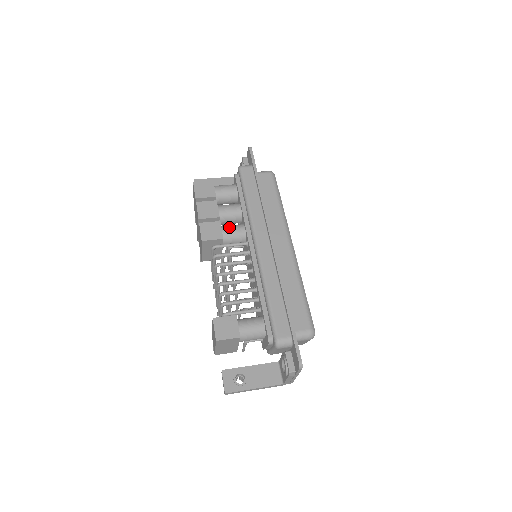
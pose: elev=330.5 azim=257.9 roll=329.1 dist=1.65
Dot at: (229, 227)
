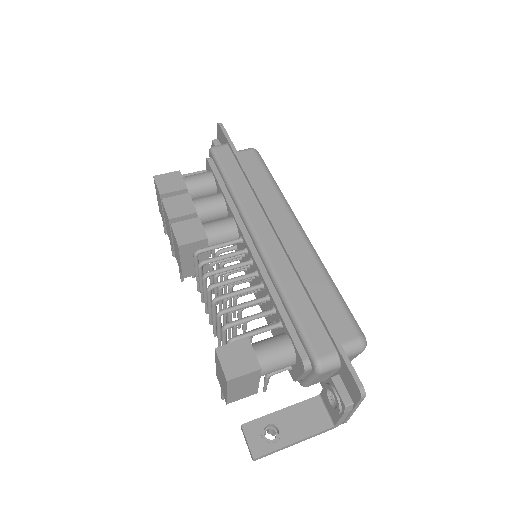
Dot at: (212, 223)
